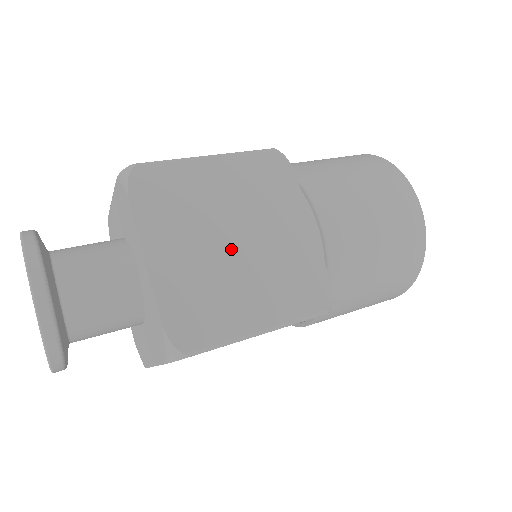
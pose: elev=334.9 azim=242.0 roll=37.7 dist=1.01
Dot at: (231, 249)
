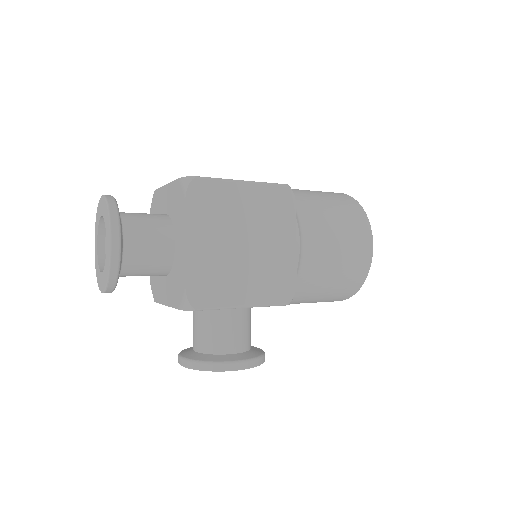
Dot at: occluded
